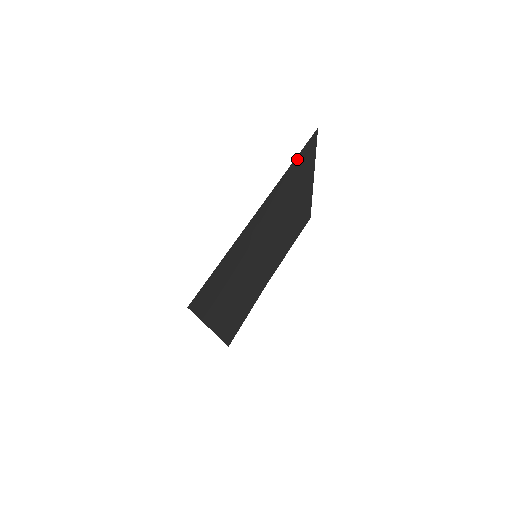
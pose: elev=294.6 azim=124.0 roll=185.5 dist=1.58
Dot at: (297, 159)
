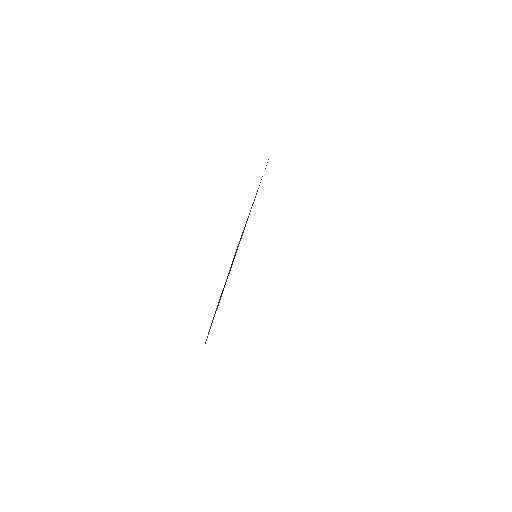
Dot at: occluded
